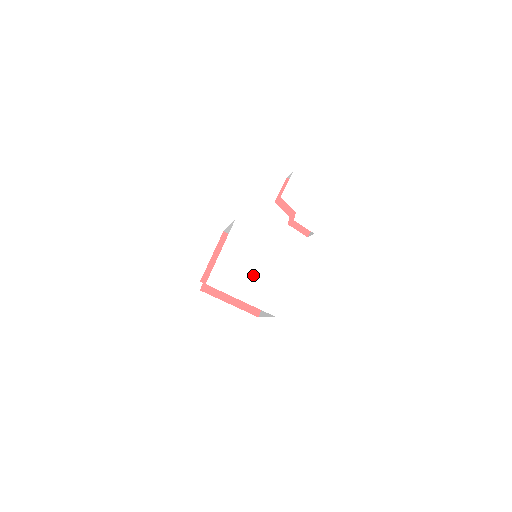
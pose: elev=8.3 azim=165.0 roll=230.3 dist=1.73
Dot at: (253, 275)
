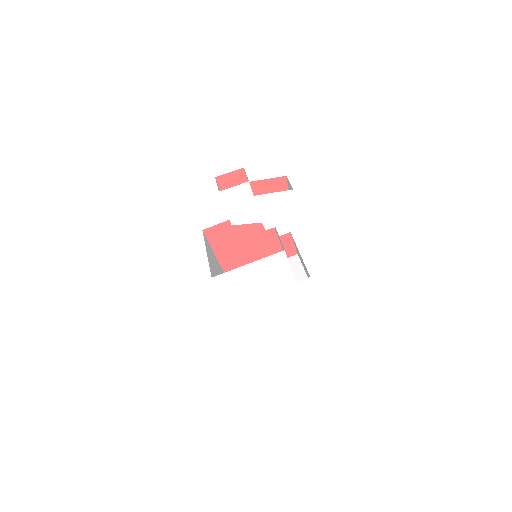
Dot at: (271, 295)
